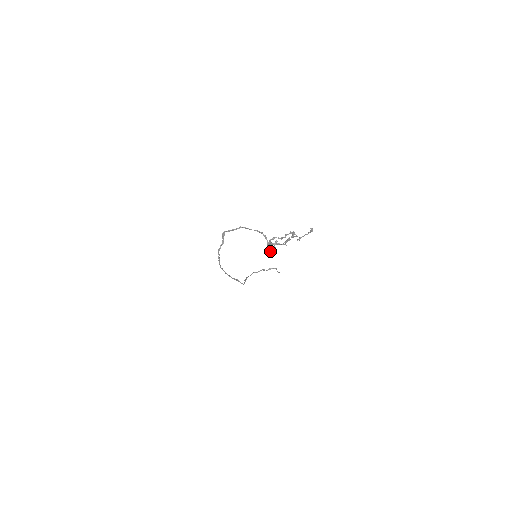
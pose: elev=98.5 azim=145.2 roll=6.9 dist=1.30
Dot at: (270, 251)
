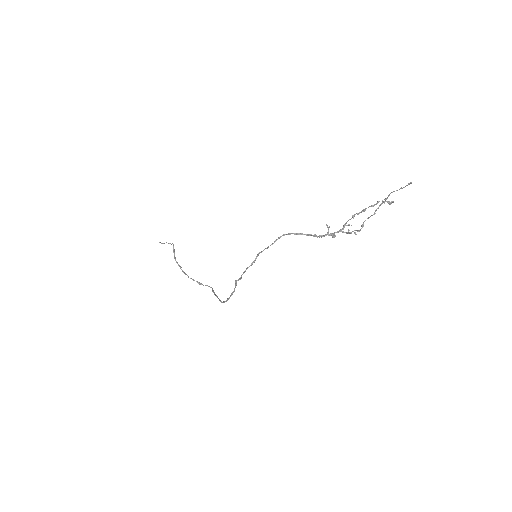
Dot at: occluded
